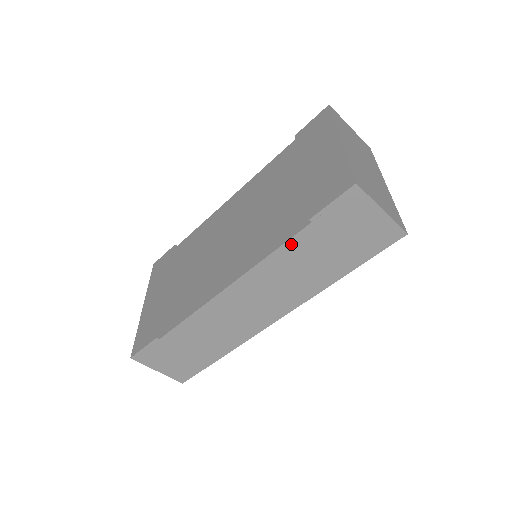
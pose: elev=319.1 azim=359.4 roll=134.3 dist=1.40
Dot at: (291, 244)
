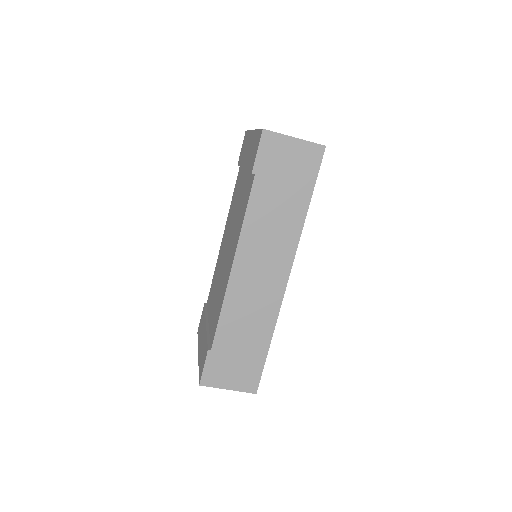
Dot at: (253, 201)
